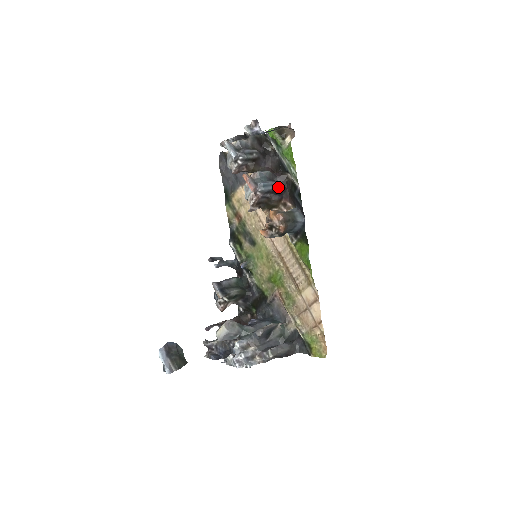
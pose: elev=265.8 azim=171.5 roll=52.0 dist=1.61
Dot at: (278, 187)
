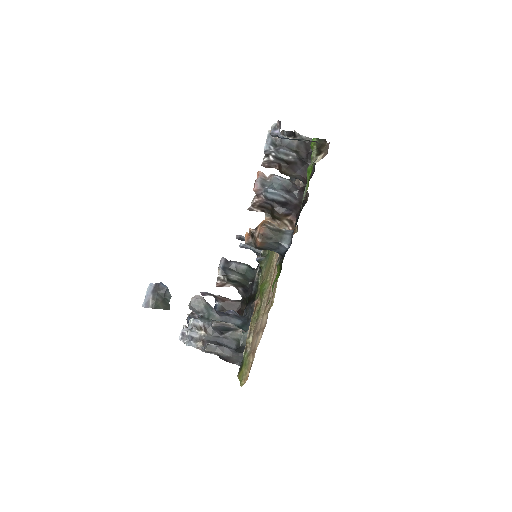
Dot at: (288, 201)
